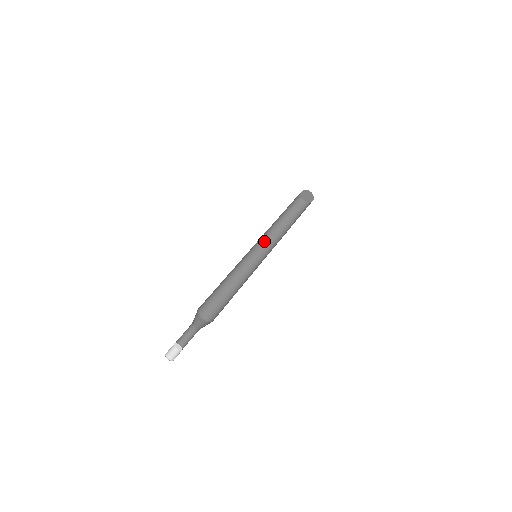
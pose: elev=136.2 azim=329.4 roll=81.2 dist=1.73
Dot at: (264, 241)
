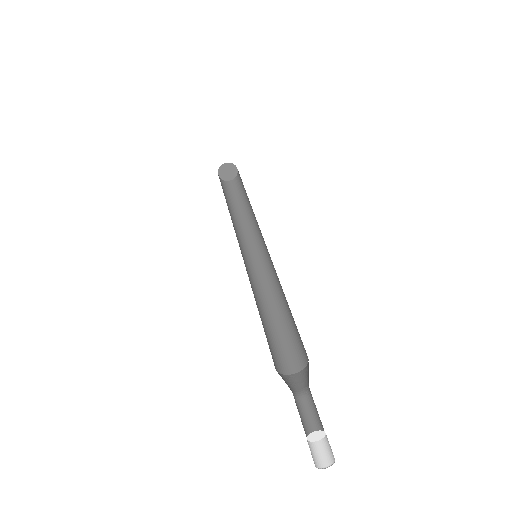
Dot at: occluded
